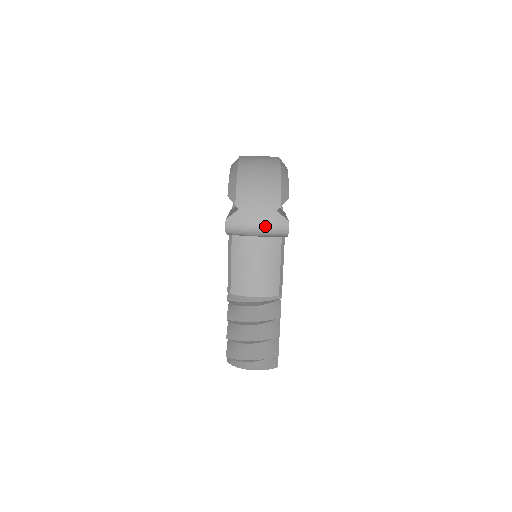
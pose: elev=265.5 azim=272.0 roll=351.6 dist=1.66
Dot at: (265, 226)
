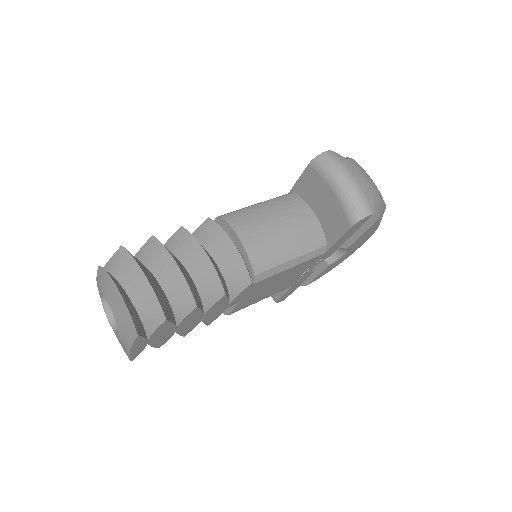
Dot at: (357, 186)
